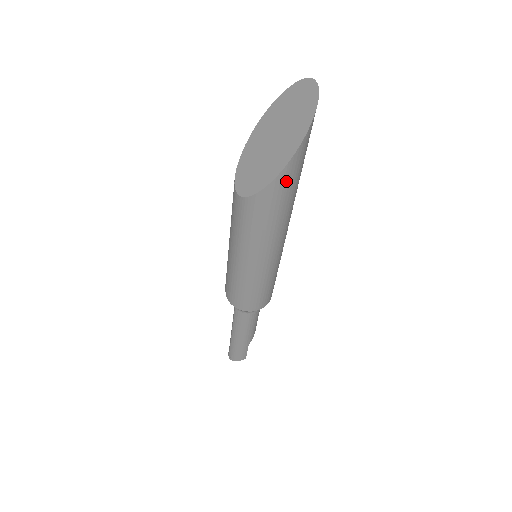
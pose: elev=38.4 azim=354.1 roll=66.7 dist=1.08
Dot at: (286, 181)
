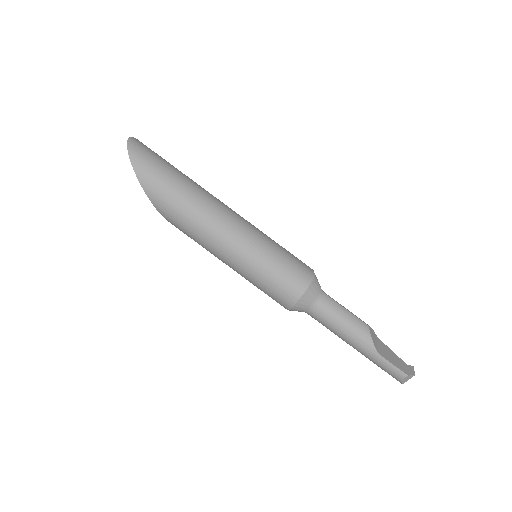
Dot at: (157, 196)
